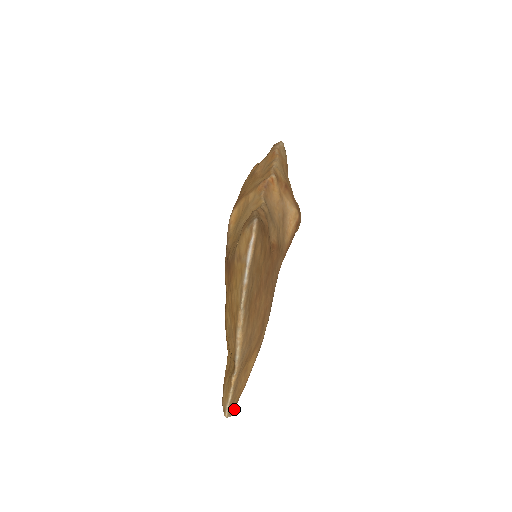
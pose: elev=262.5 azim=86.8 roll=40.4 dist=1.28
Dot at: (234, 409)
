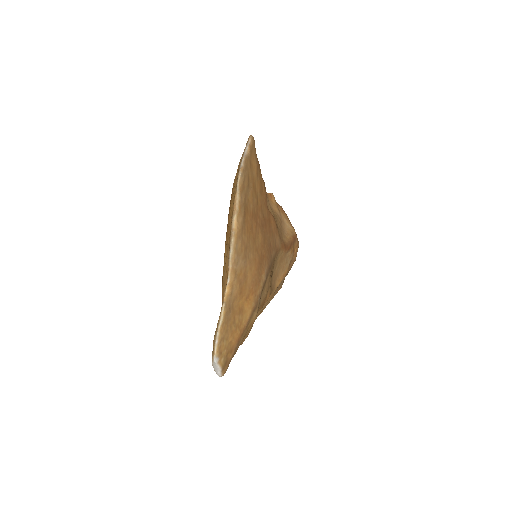
Dot at: (225, 364)
